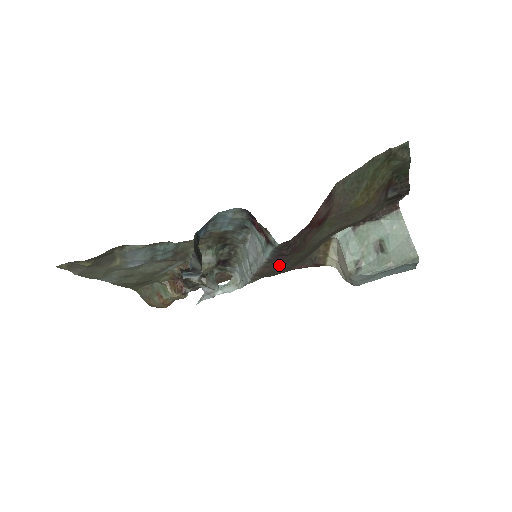
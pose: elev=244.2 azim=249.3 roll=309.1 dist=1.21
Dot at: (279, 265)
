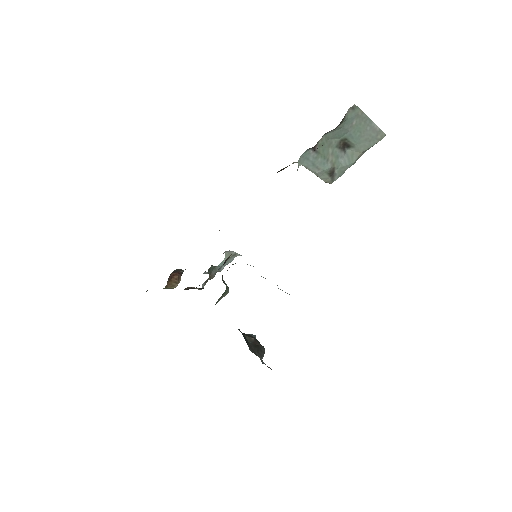
Dot at: occluded
